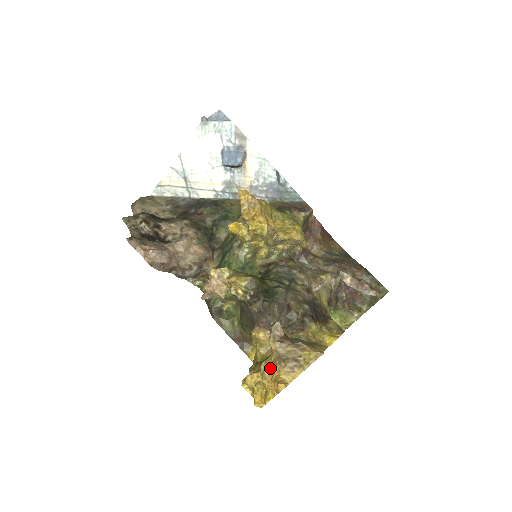
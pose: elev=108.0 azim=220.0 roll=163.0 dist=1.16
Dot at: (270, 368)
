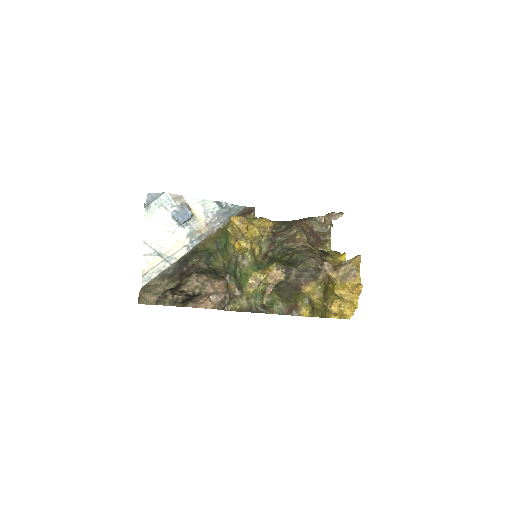
Dot at: (342, 288)
